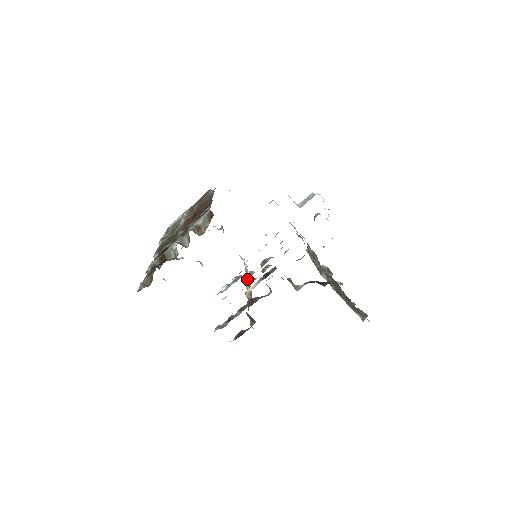
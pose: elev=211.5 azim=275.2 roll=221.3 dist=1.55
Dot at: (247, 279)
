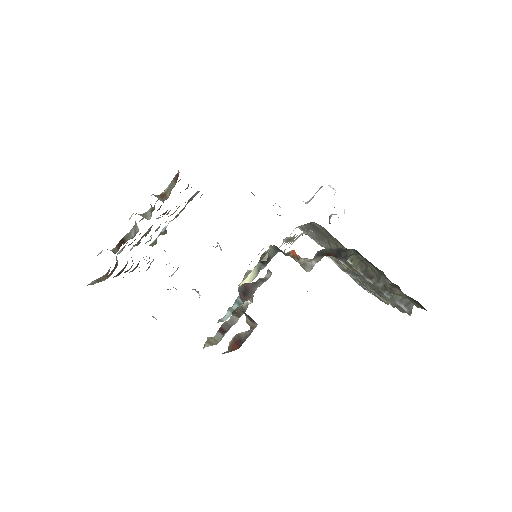
Dot at: occluded
